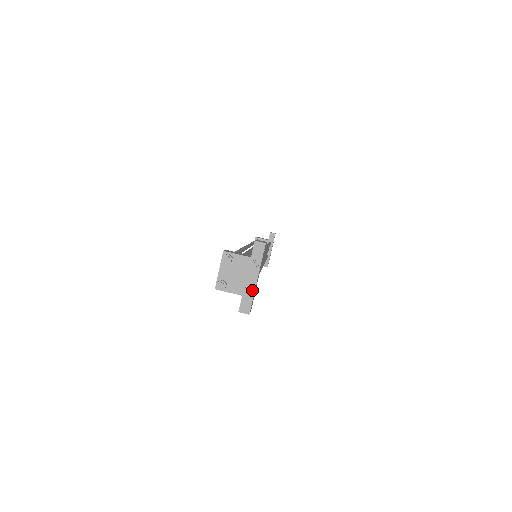
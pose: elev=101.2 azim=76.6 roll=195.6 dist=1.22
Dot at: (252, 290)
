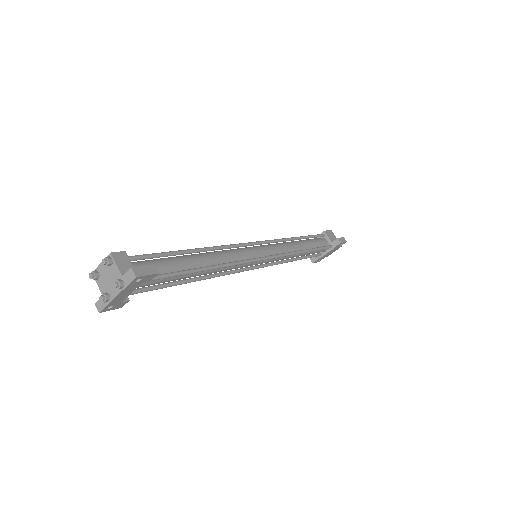
Dot at: (106, 300)
